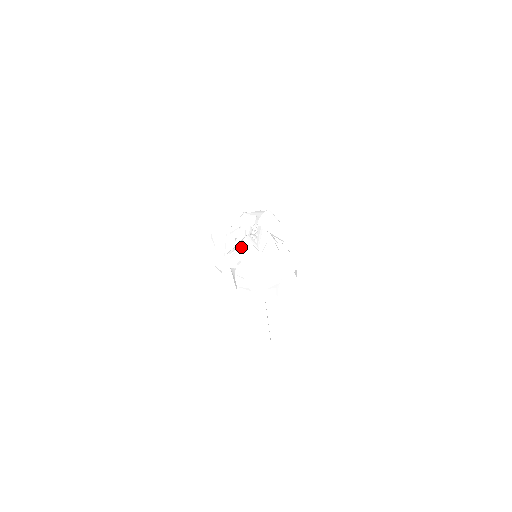
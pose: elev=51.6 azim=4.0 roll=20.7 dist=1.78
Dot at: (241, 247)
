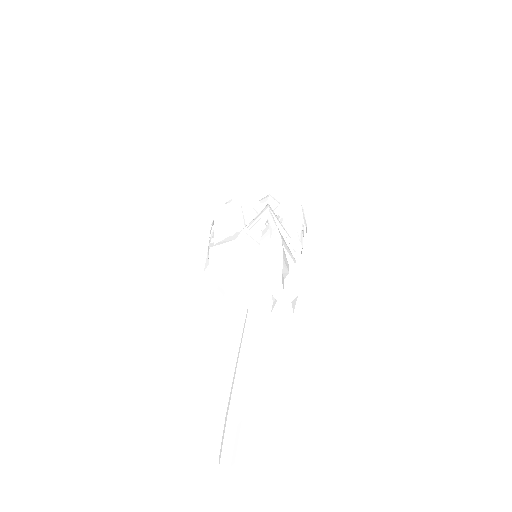
Dot at: (224, 206)
